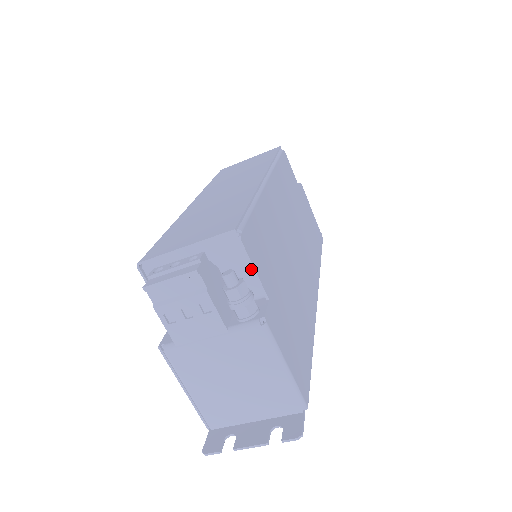
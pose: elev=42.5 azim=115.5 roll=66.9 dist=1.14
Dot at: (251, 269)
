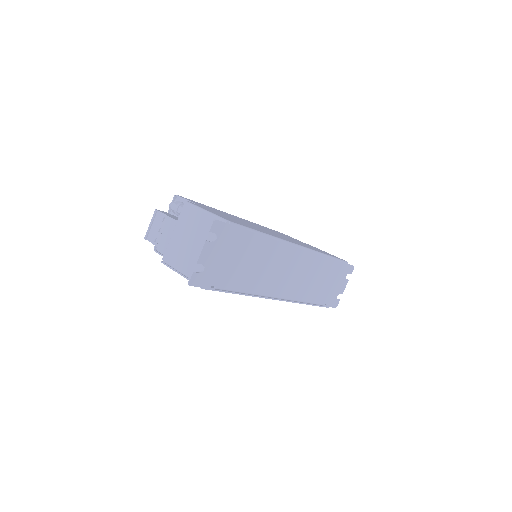
Dot at: occluded
